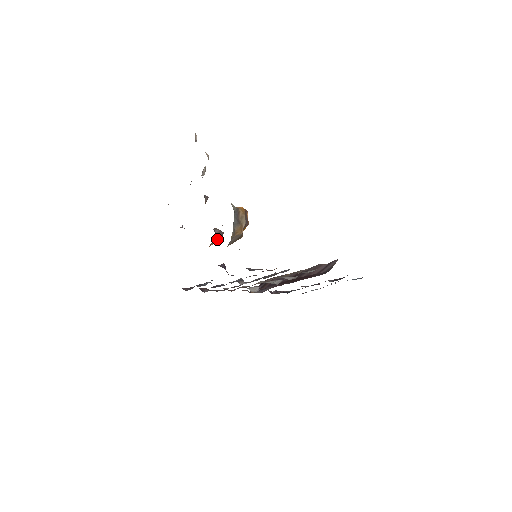
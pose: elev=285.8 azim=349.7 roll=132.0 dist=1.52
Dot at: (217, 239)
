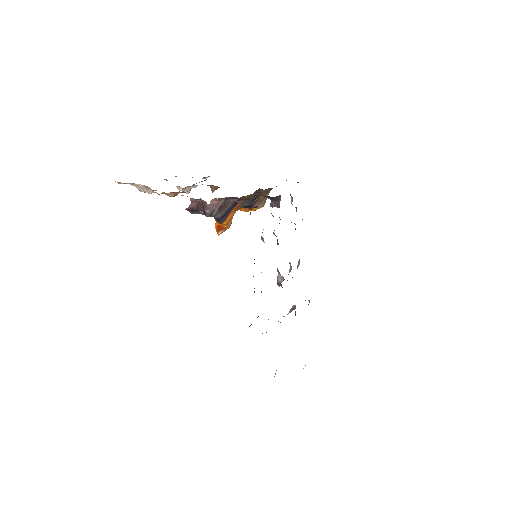
Dot at: occluded
